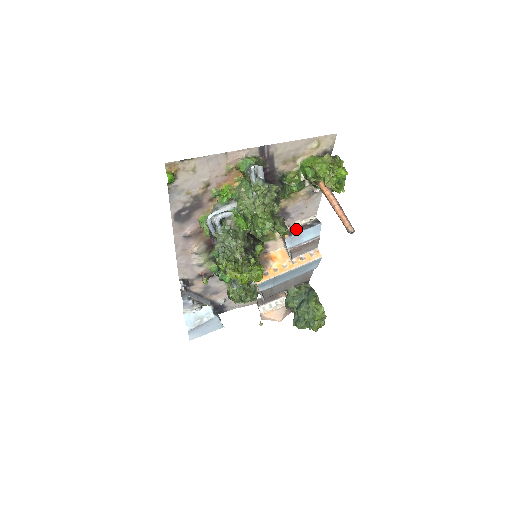
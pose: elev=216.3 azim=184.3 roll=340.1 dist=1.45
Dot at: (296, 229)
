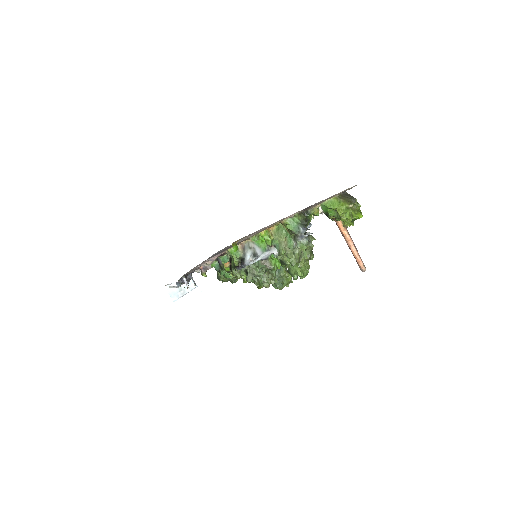
Dot at: occluded
